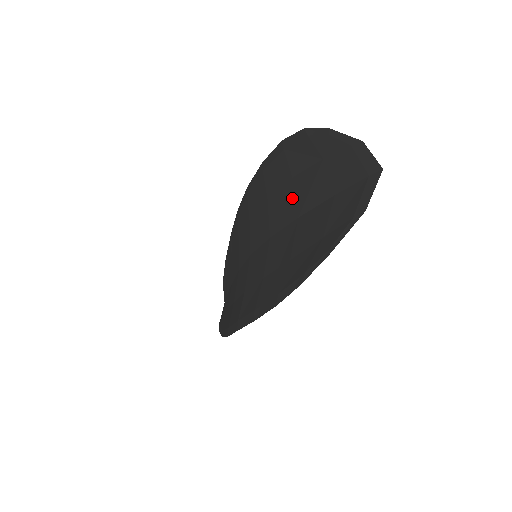
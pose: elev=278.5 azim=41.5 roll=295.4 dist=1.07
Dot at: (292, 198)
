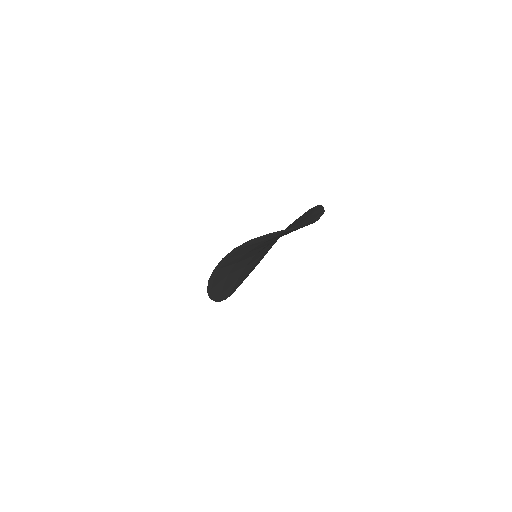
Dot at: (288, 228)
